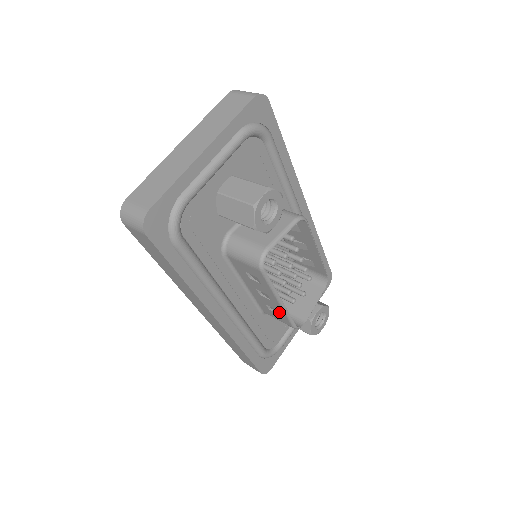
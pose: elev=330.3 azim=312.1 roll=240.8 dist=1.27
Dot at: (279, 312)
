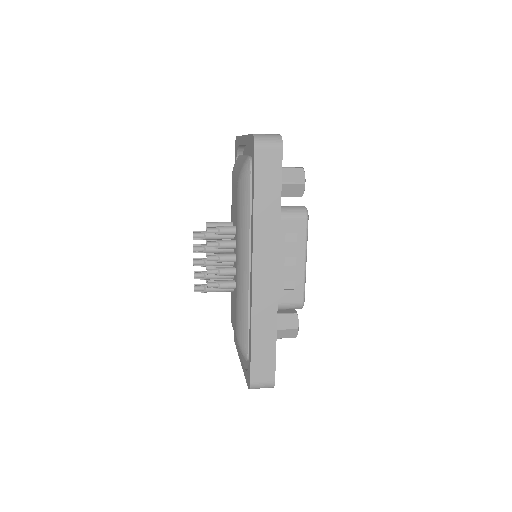
Dot at: (297, 283)
